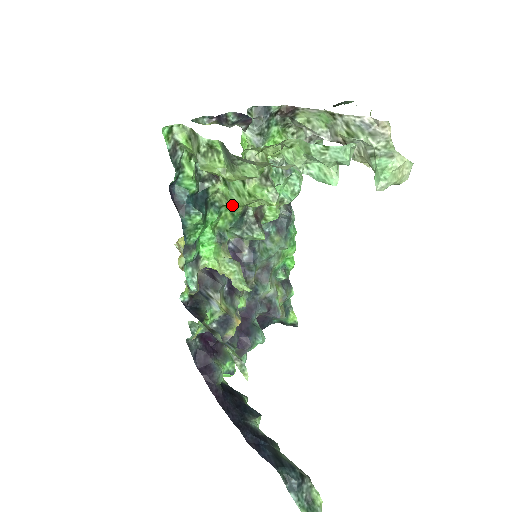
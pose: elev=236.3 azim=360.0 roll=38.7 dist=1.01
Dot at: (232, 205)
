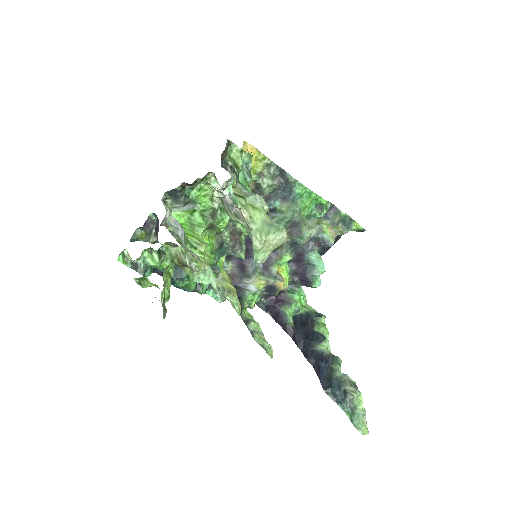
Dot at: occluded
